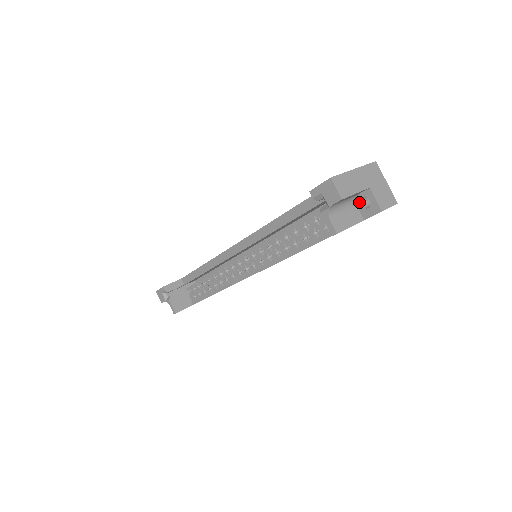
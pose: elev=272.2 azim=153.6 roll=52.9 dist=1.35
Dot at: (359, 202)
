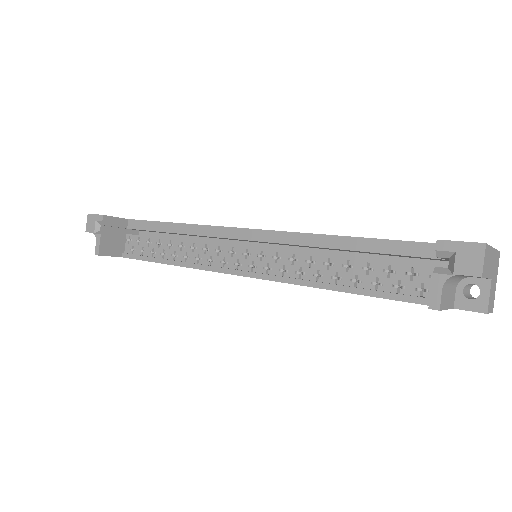
Dot at: (463, 285)
